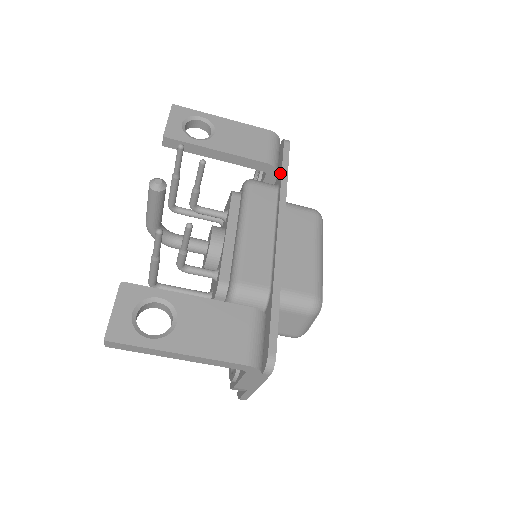
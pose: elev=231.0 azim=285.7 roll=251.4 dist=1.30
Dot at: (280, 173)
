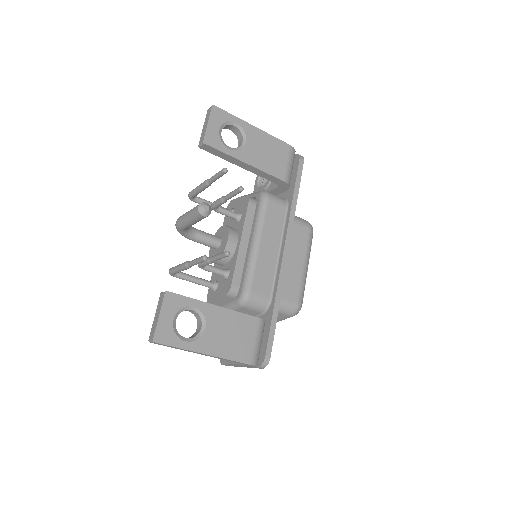
Dot at: (292, 191)
